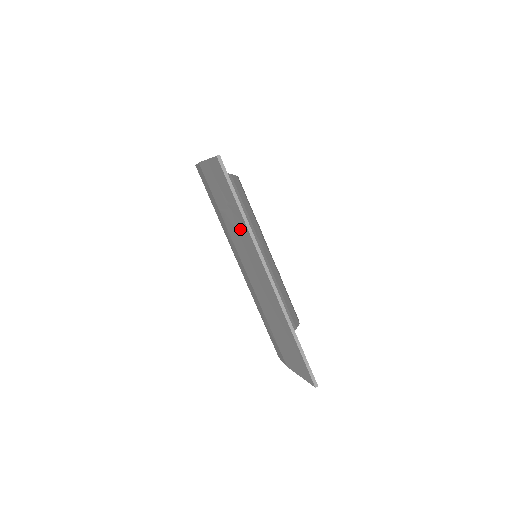
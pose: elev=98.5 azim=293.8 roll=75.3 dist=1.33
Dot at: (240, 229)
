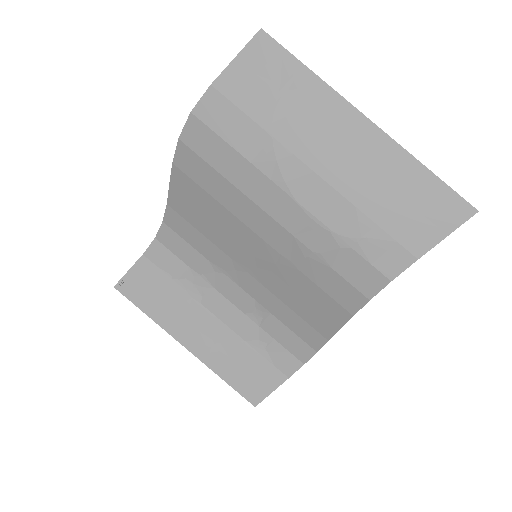
Dot at: (308, 102)
